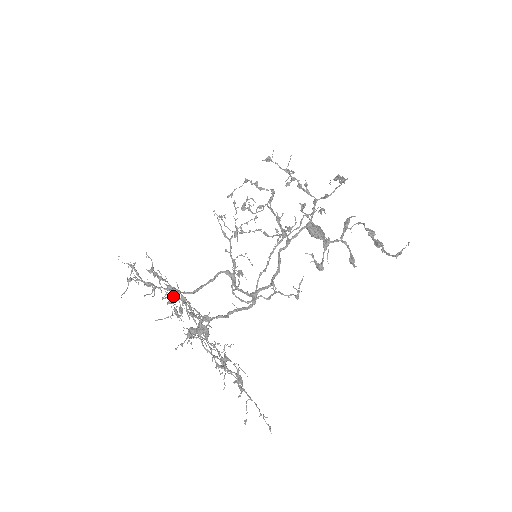
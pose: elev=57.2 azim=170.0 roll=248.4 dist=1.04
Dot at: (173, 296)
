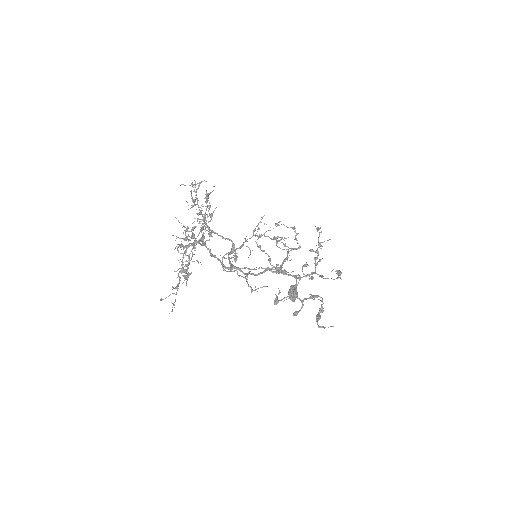
Dot at: occluded
